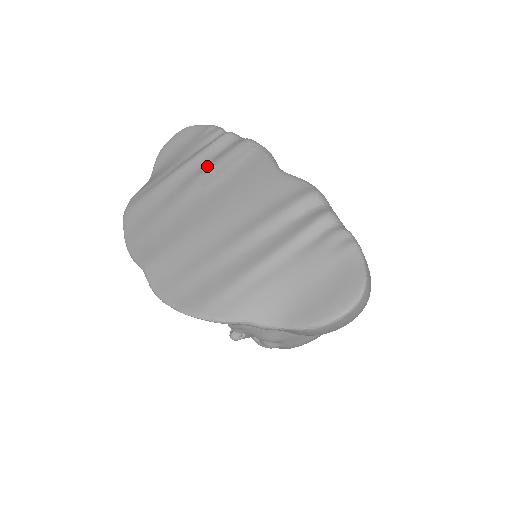
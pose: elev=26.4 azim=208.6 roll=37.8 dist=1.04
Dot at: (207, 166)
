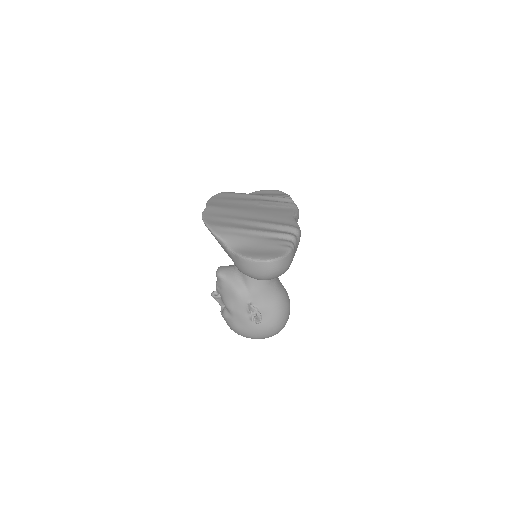
Dot at: (269, 200)
